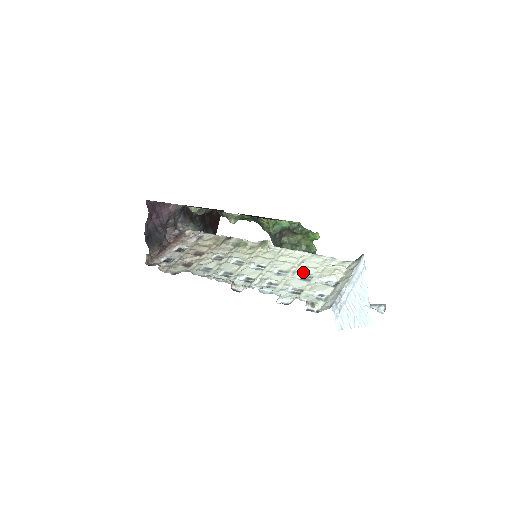
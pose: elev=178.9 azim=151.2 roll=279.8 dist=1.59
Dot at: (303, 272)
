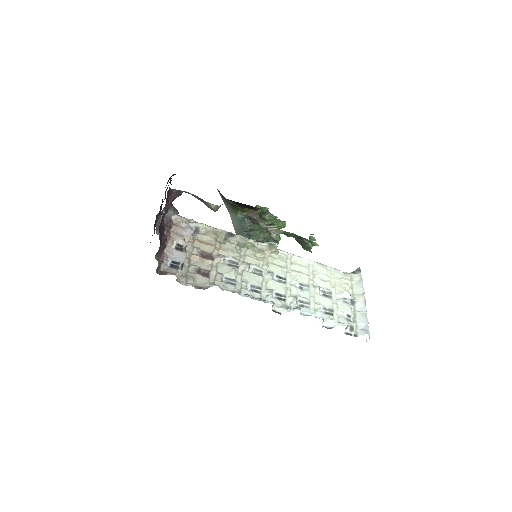
Dot at: (320, 286)
